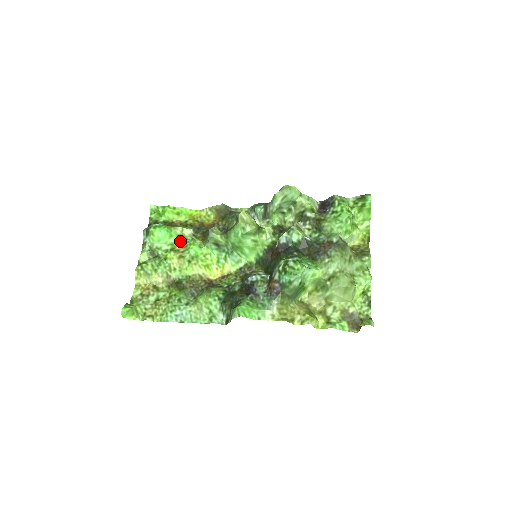
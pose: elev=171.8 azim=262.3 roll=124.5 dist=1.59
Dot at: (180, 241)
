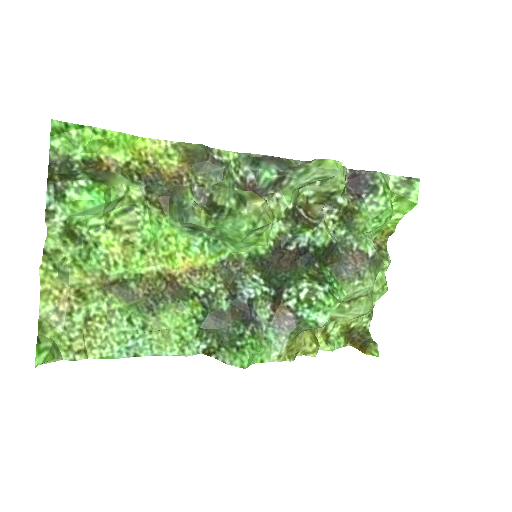
Dot at: (120, 206)
